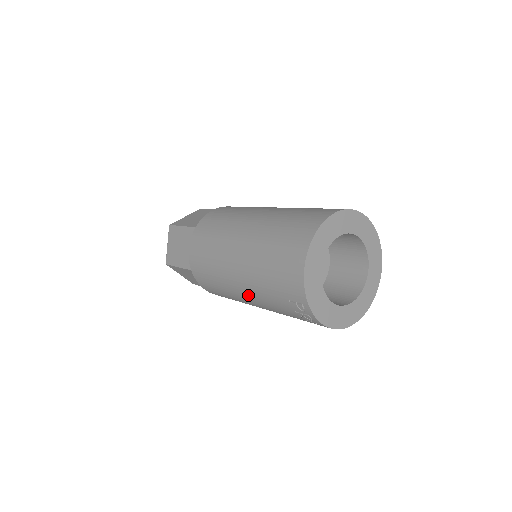
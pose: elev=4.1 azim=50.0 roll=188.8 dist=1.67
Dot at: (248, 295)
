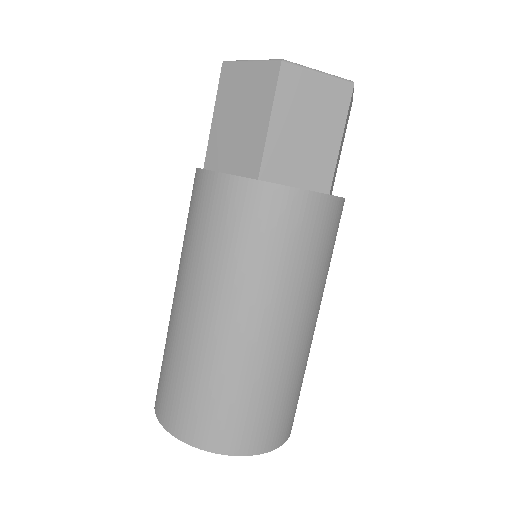
Dot at: occluded
